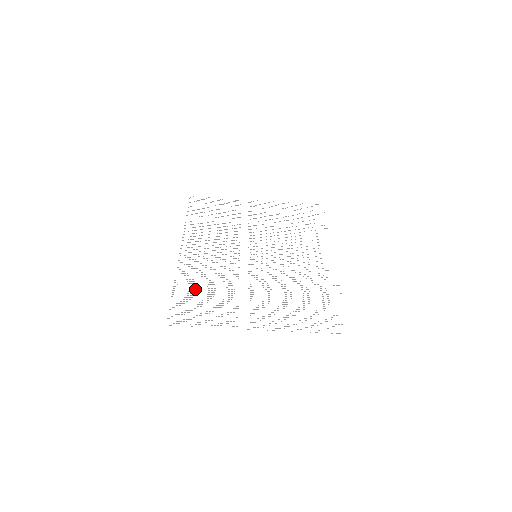
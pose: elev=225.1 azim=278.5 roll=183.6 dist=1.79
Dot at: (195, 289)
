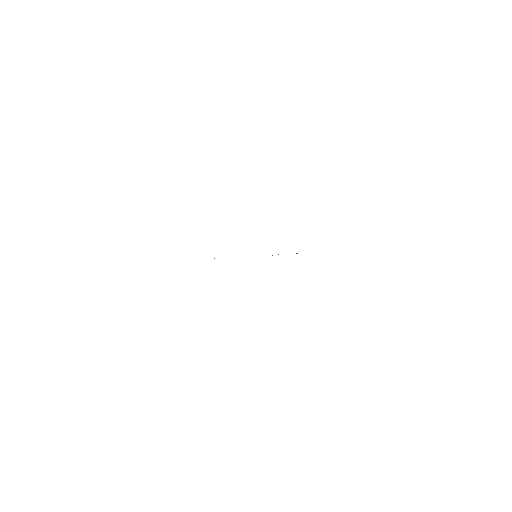
Dot at: occluded
